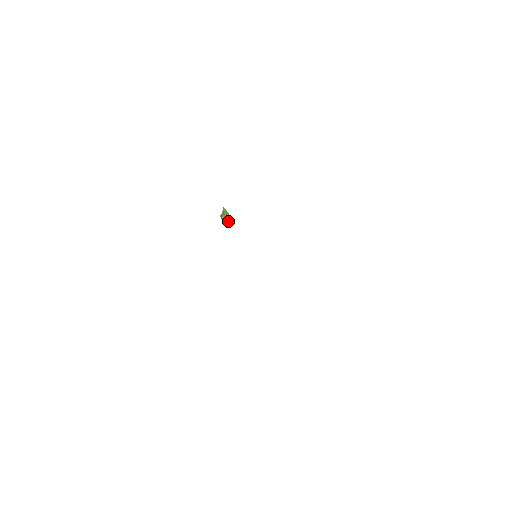
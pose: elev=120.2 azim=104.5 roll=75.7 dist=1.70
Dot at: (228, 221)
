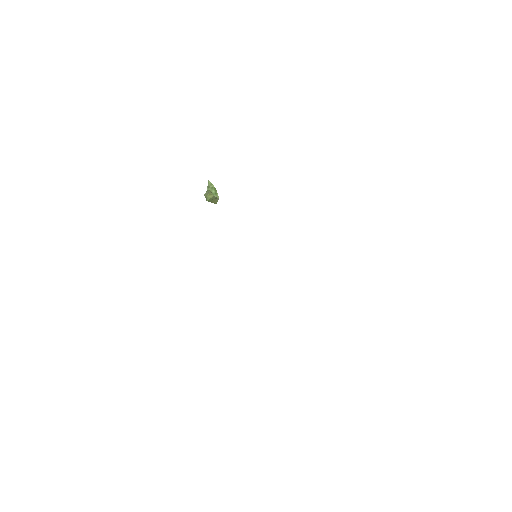
Dot at: (216, 201)
